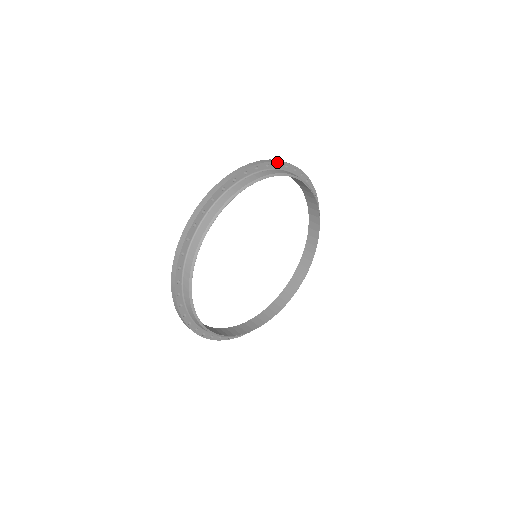
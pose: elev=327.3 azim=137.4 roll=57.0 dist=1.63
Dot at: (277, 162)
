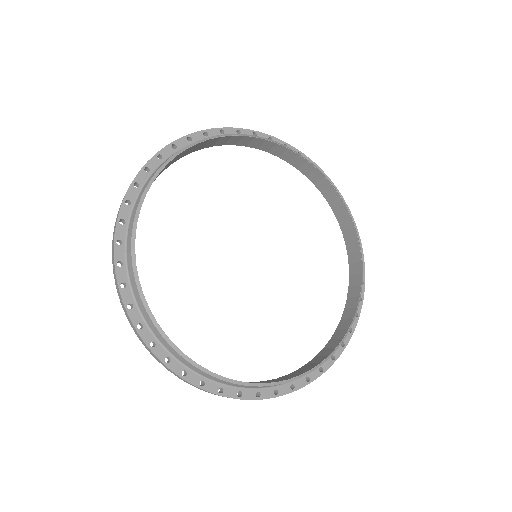
Dot at: (344, 201)
